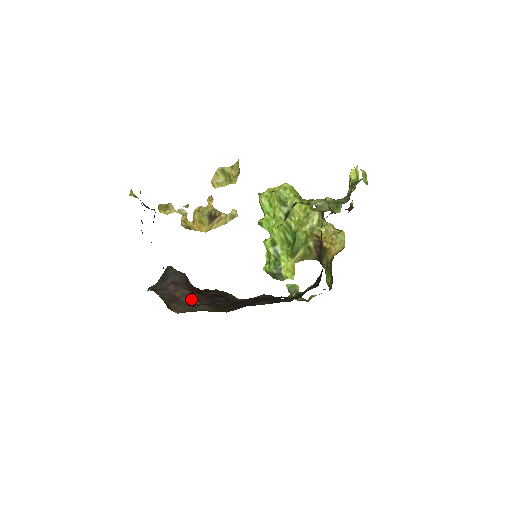
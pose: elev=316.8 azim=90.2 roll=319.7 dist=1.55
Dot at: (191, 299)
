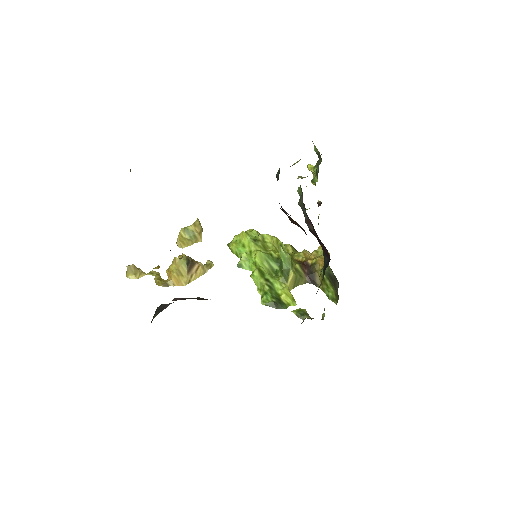
Dot at: (205, 299)
